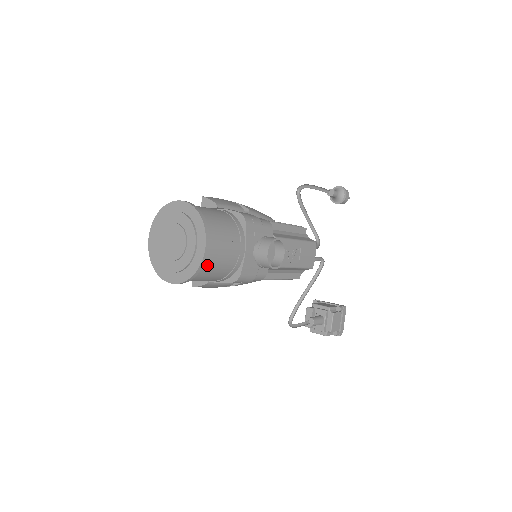
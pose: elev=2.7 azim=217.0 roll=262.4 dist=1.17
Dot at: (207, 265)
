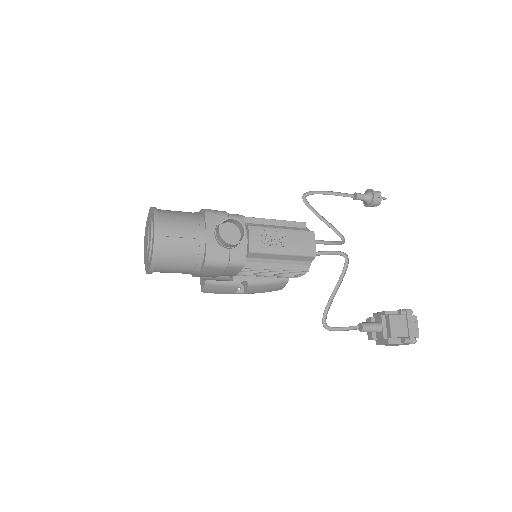
Dot at: (164, 248)
